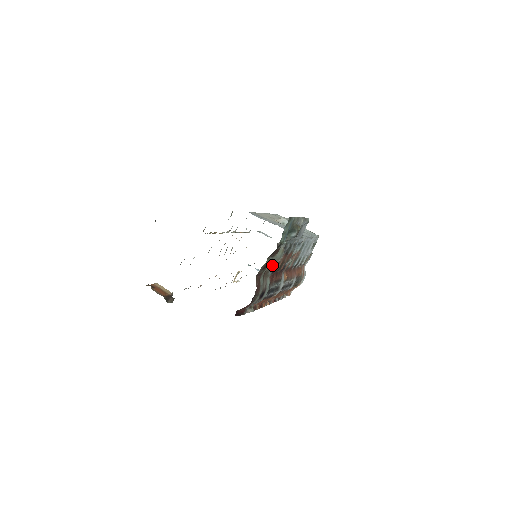
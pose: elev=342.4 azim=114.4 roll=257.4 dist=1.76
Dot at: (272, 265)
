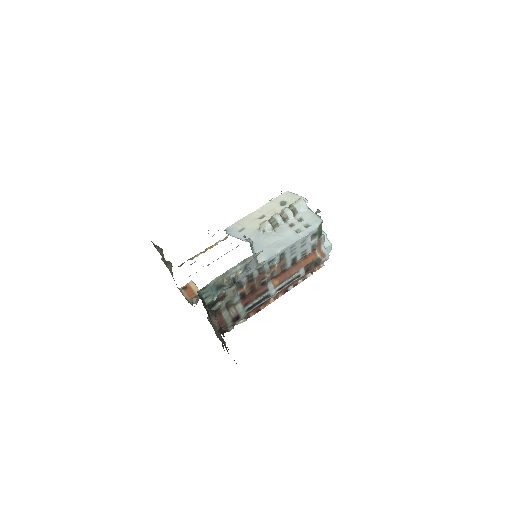
Dot at: (231, 300)
